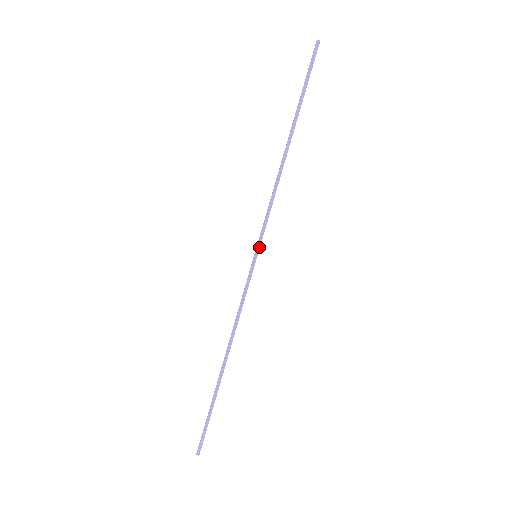
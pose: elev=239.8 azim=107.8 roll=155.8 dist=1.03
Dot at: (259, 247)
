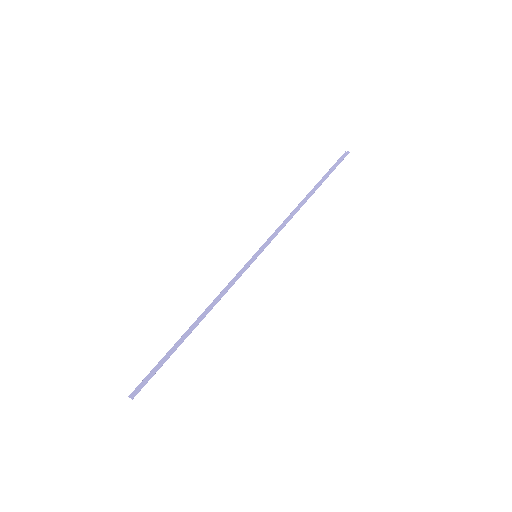
Dot at: (262, 251)
